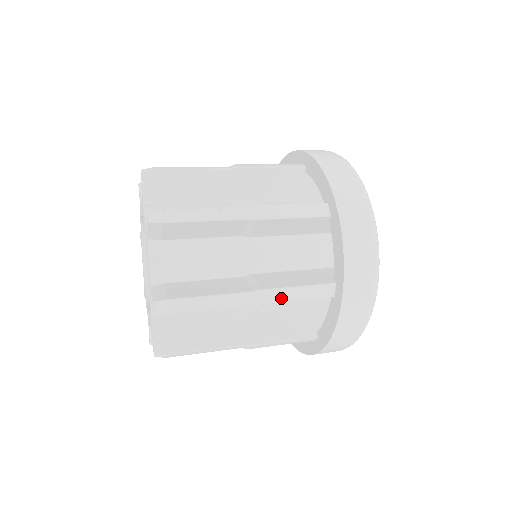
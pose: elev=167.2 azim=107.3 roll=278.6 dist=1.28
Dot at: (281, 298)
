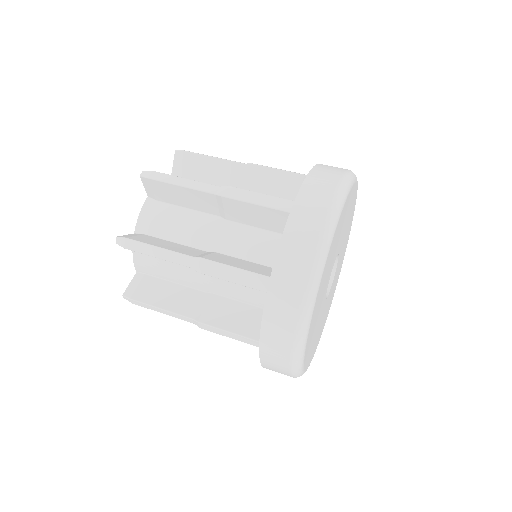
Dot at: (216, 331)
